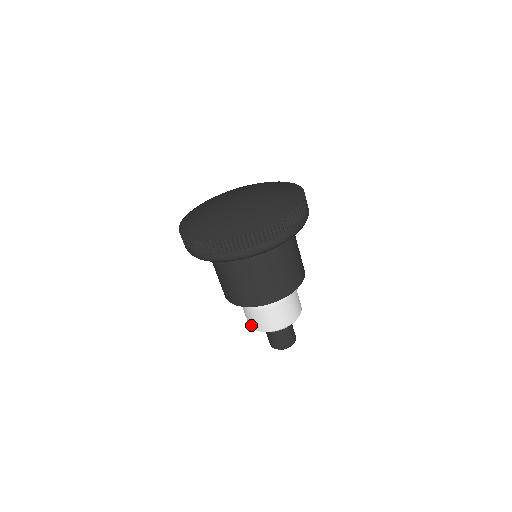
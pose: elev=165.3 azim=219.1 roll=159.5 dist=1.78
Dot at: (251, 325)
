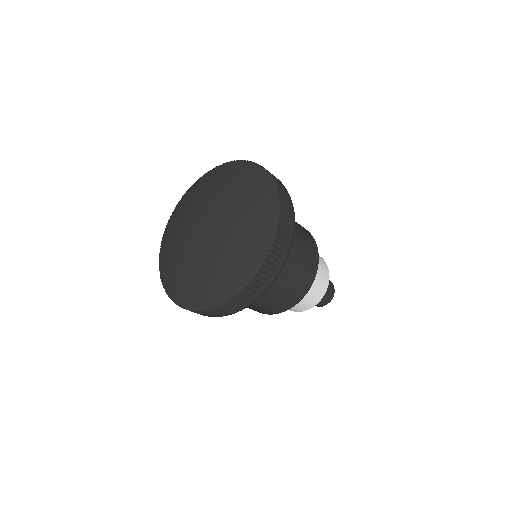
Dot at: occluded
